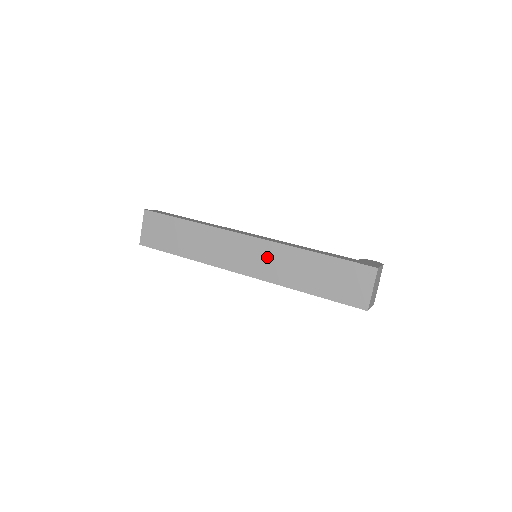
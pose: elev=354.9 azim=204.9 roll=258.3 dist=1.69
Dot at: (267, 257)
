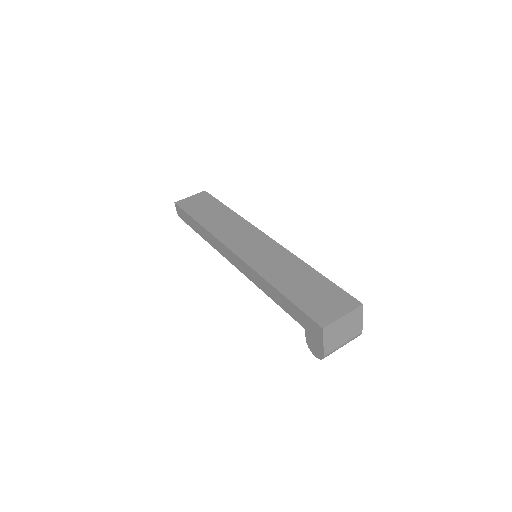
Dot at: (268, 253)
